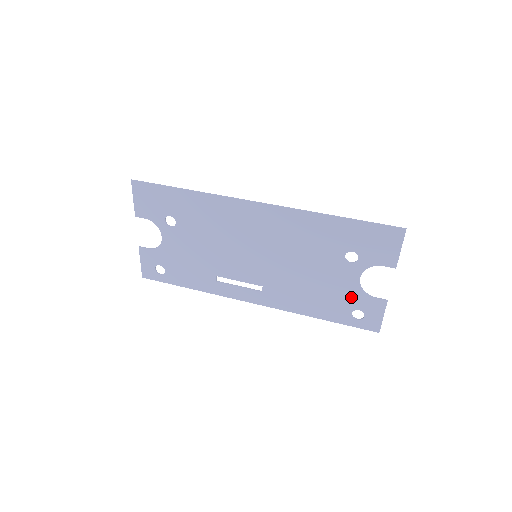
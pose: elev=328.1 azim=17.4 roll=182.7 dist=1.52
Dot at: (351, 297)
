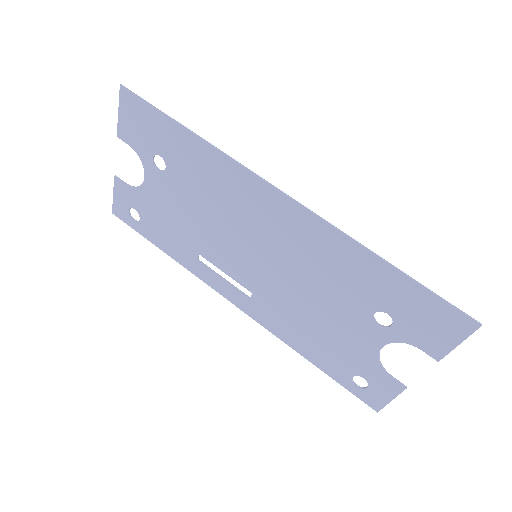
Dot at: (360, 360)
